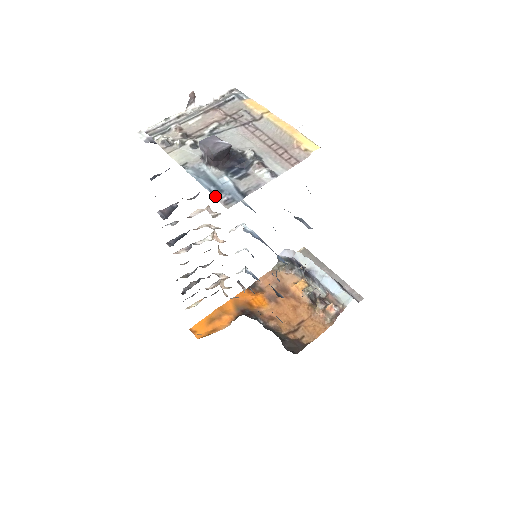
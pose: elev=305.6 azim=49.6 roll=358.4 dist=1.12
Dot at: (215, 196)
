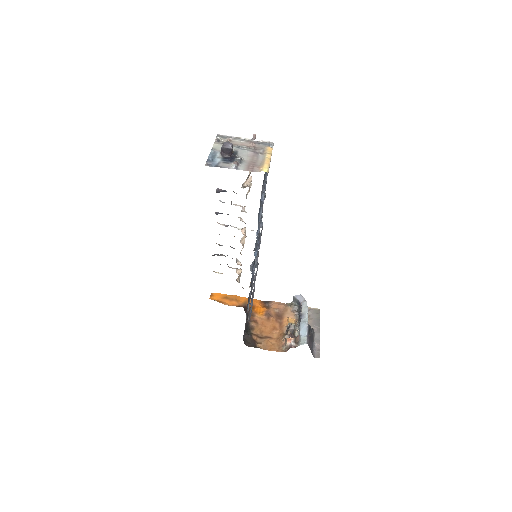
Dot at: (207, 161)
